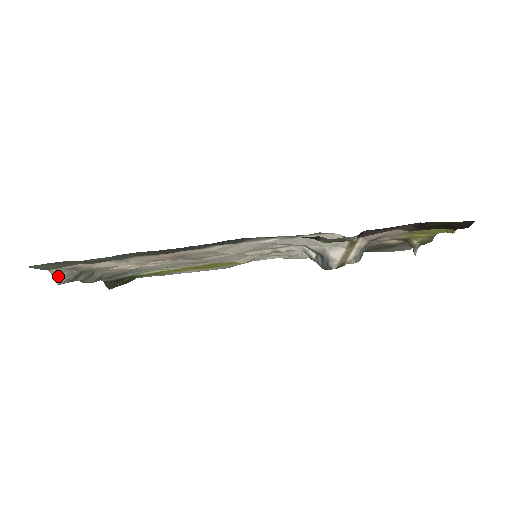
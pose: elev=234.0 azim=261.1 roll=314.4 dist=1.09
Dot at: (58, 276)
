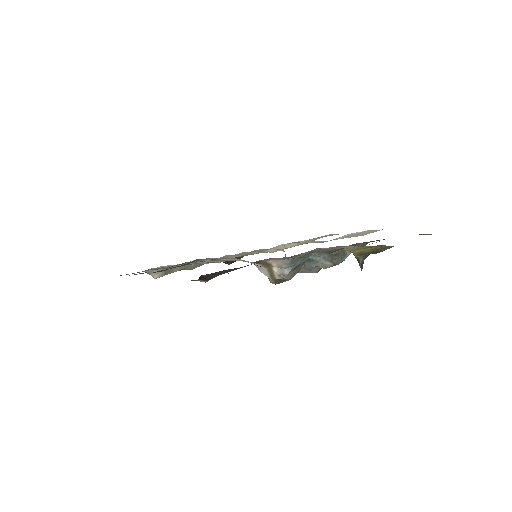
Dot at: (152, 274)
